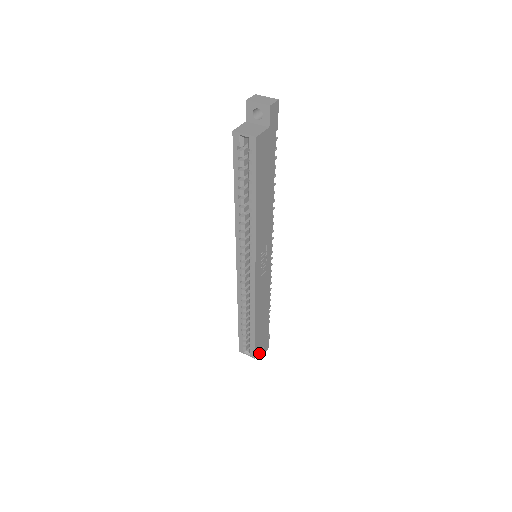
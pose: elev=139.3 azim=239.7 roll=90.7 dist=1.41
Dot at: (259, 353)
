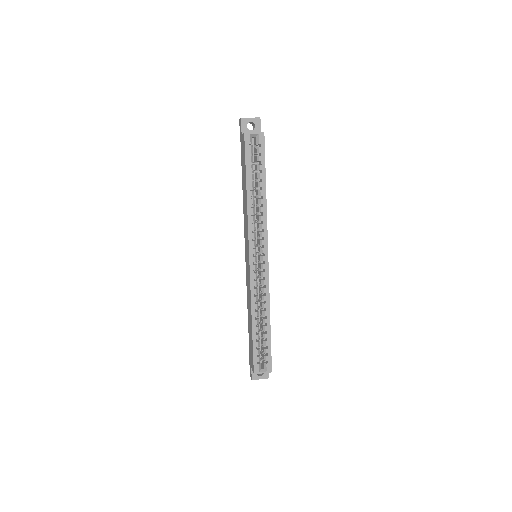
Dot at: (264, 378)
